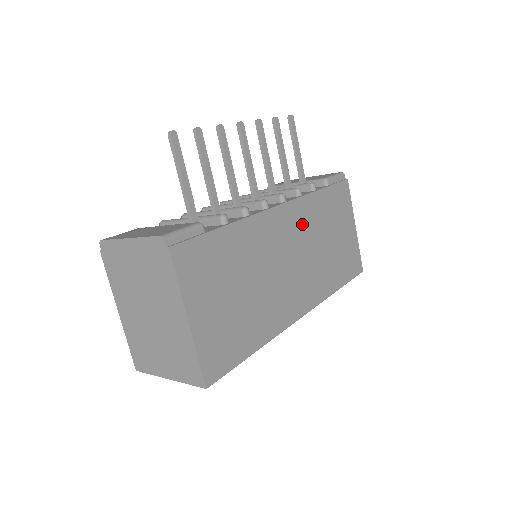
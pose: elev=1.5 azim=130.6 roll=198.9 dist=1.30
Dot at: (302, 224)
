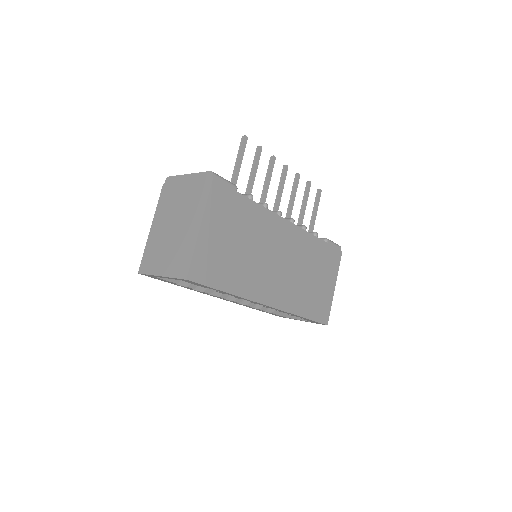
Dot at: (298, 247)
